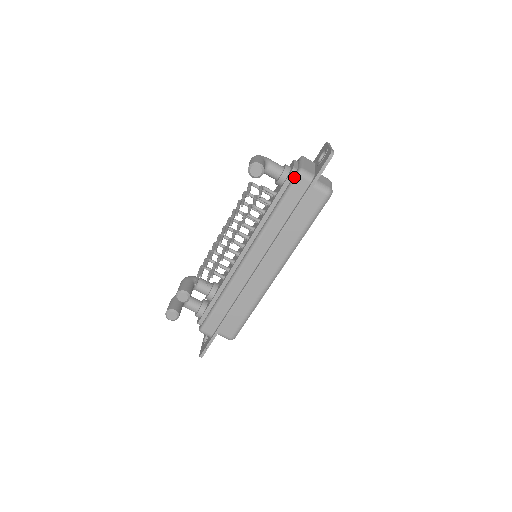
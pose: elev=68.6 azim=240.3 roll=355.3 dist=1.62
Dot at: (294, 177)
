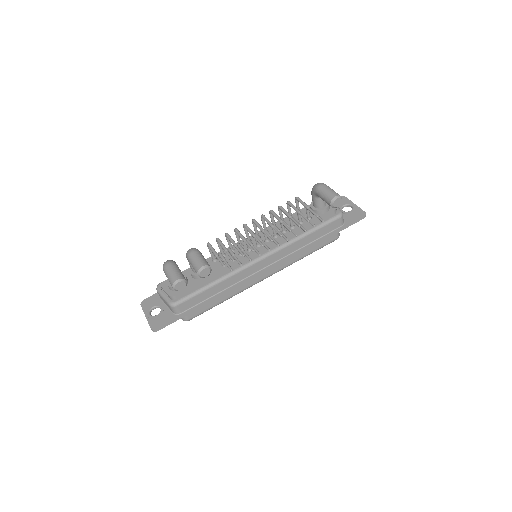
Dot at: (336, 216)
